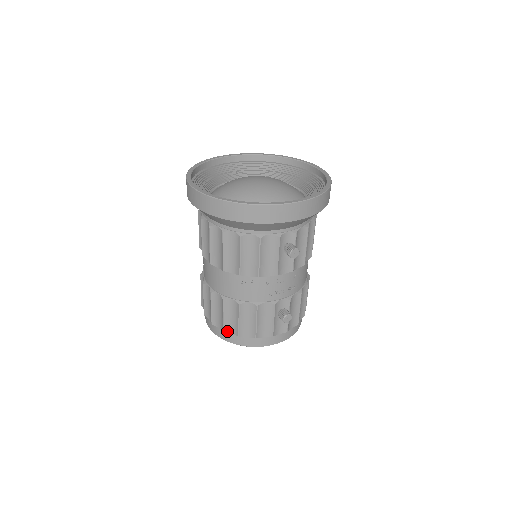
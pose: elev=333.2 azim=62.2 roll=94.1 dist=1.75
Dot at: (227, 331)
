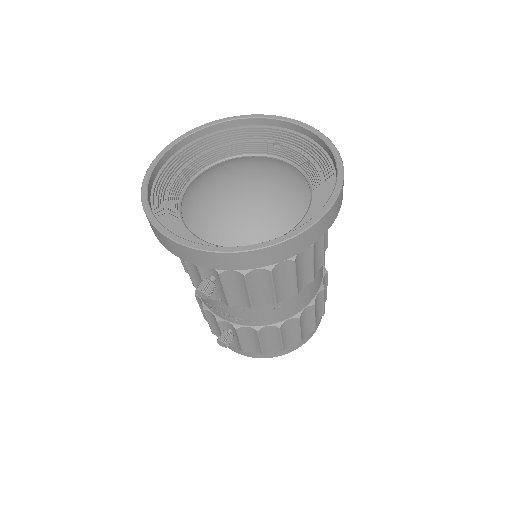
Dot at: occluded
